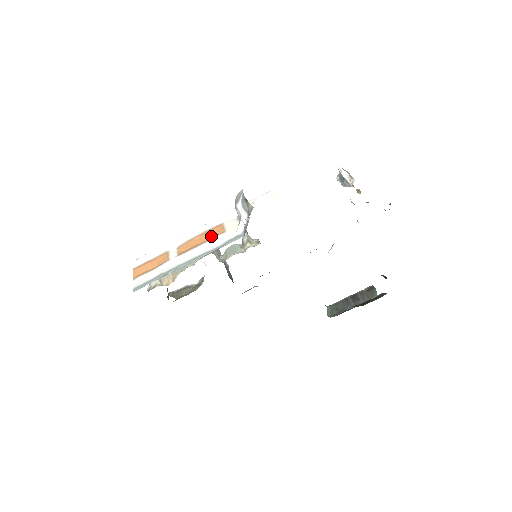
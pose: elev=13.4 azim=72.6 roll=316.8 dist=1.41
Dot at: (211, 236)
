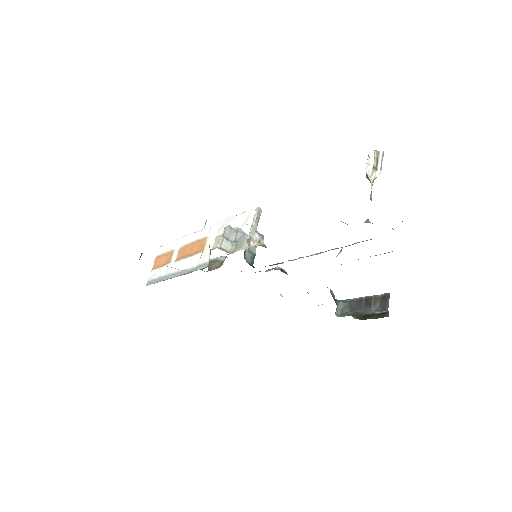
Dot at: (196, 250)
